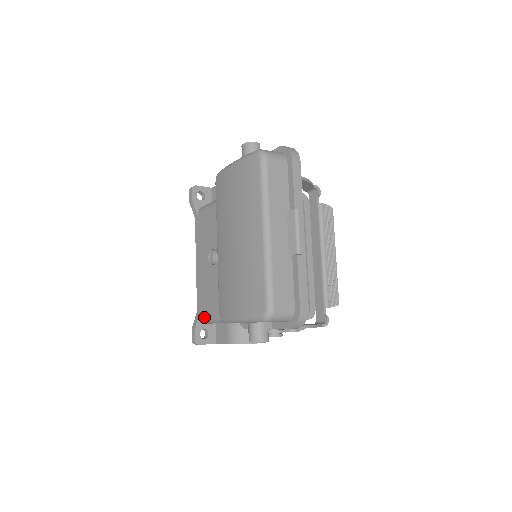
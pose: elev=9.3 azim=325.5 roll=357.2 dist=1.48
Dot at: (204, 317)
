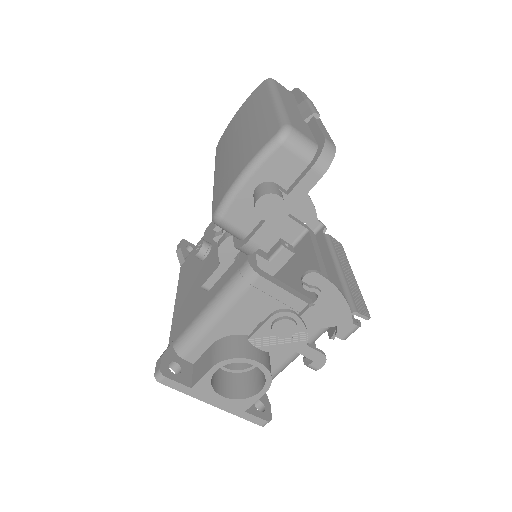
Dot at: (178, 341)
